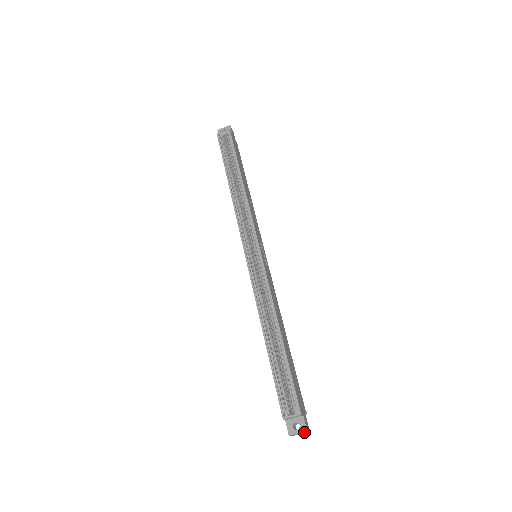
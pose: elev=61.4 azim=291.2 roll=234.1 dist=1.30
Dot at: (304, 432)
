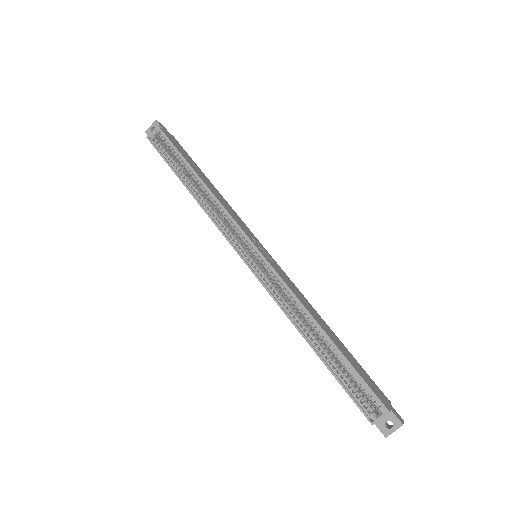
Dot at: (399, 426)
